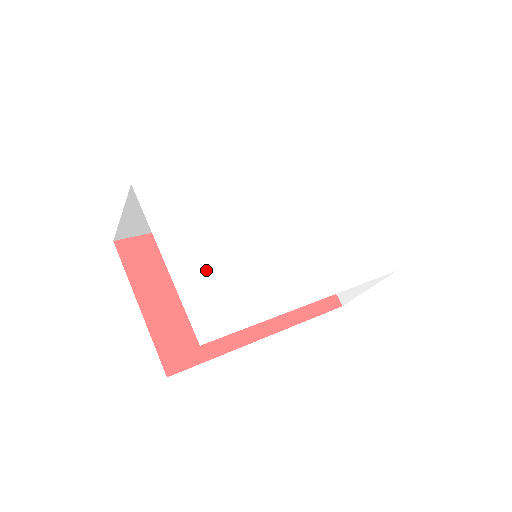
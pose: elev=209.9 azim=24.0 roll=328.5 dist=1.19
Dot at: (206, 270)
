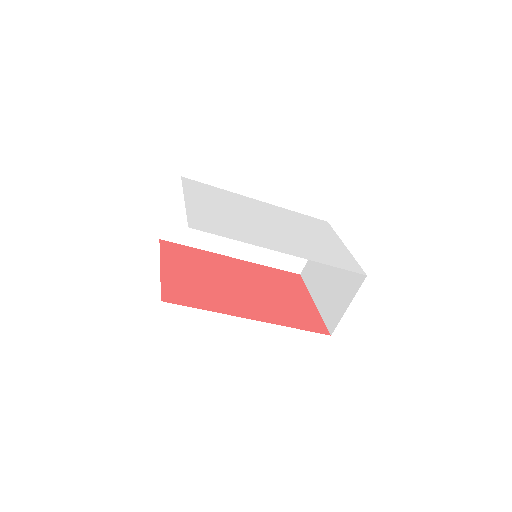
Dot at: (210, 212)
